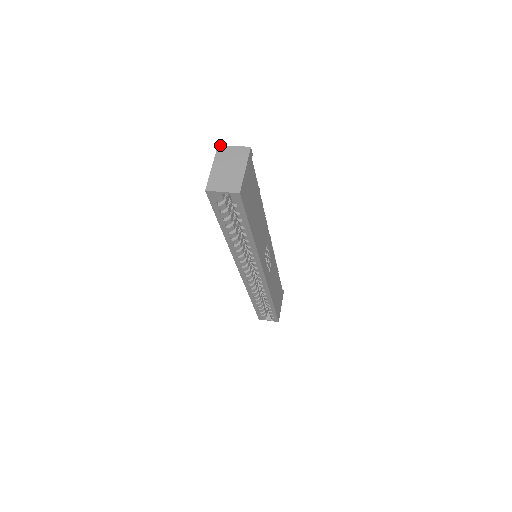
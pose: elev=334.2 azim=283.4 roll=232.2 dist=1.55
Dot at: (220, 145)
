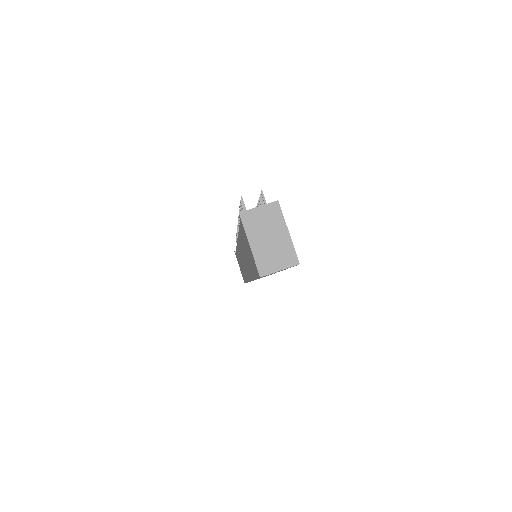
Dot at: (241, 212)
